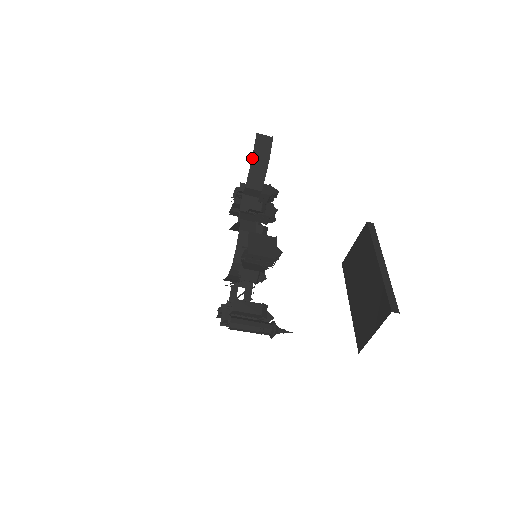
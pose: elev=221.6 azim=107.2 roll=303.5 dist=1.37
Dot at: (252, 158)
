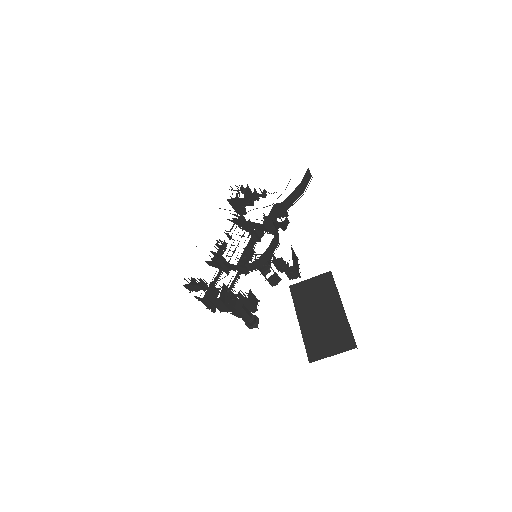
Dot at: (299, 184)
